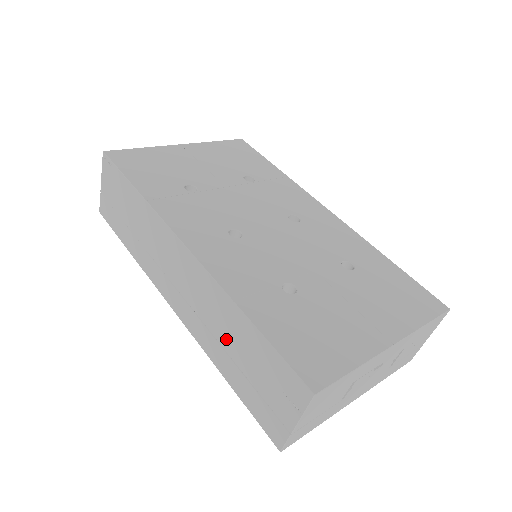
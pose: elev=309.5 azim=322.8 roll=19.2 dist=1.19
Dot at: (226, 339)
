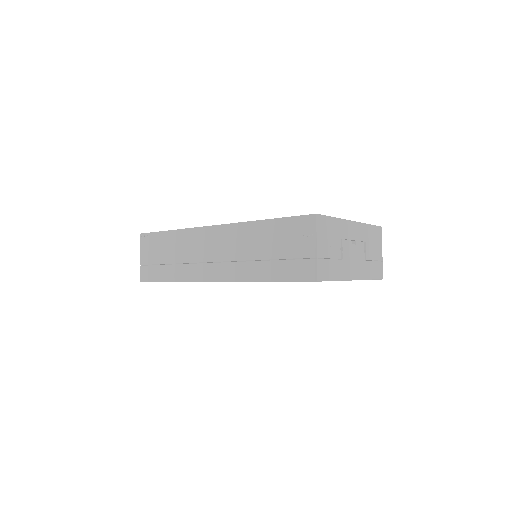
Dot at: (257, 251)
